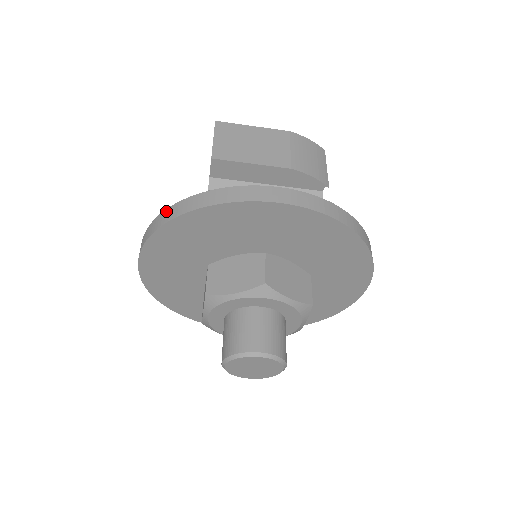
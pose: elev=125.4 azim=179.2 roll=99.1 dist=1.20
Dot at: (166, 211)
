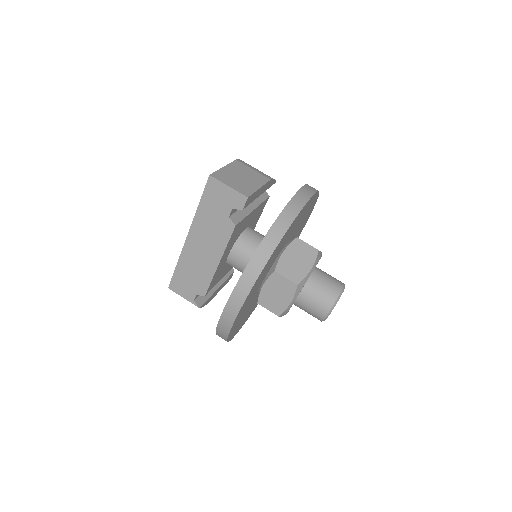
Dot at: (261, 248)
